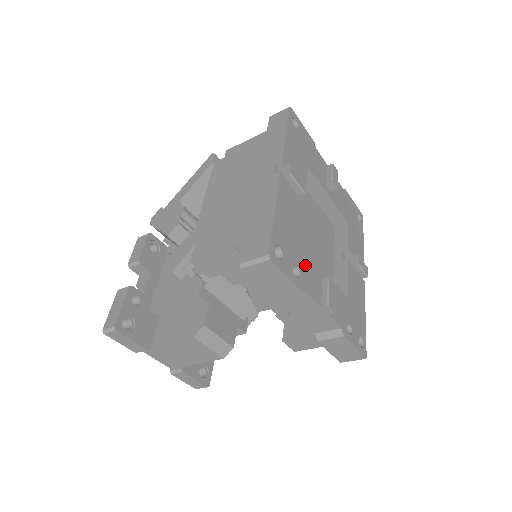
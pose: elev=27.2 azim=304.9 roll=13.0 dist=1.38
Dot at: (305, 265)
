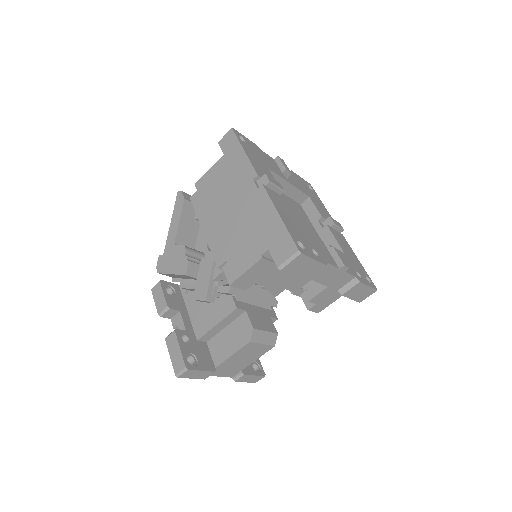
Dot at: (315, 245)
